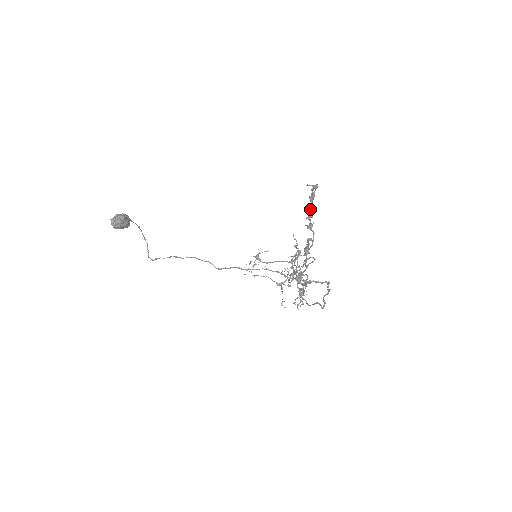
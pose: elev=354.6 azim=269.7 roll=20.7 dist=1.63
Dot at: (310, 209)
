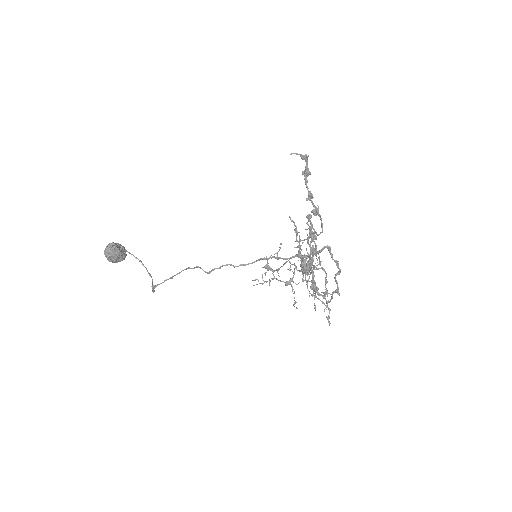
Dot at: (306, 186)
